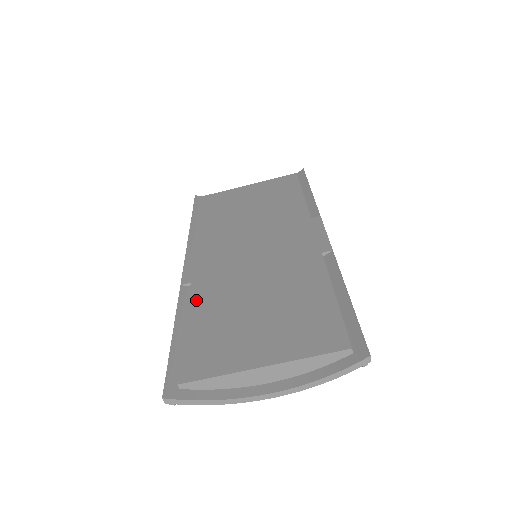
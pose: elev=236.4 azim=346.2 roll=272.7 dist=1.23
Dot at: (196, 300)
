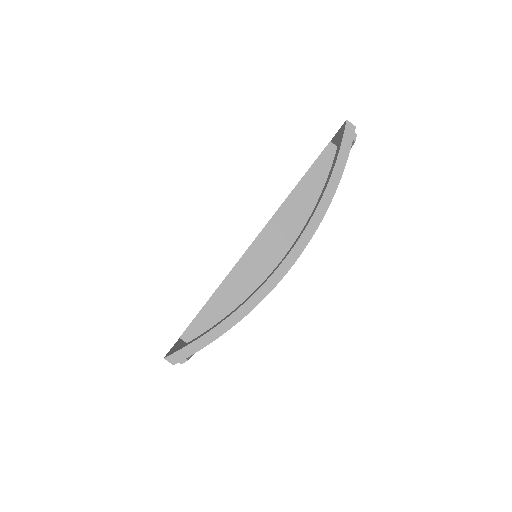
Dot at: occluded
